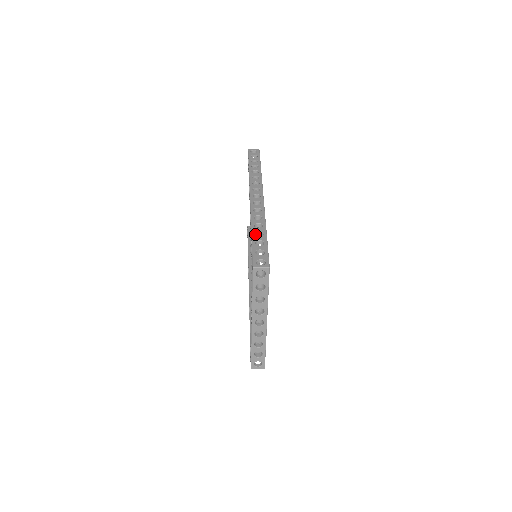
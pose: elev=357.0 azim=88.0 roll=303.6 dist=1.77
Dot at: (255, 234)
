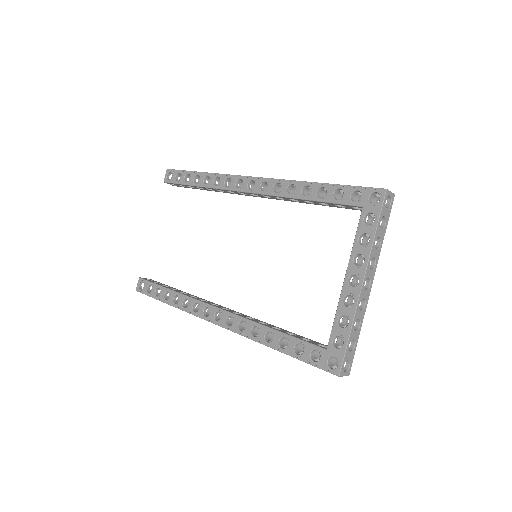
Dot at: (323, 186)
